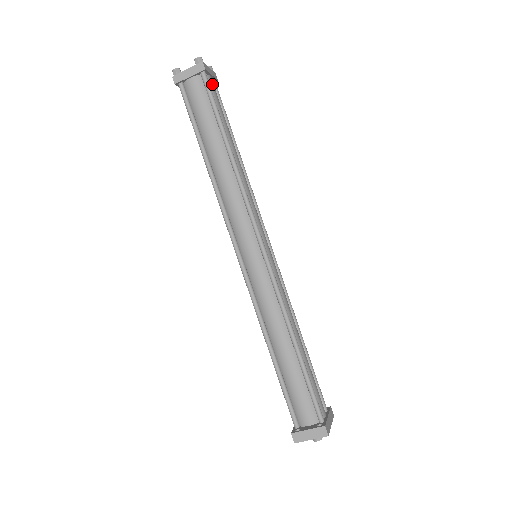
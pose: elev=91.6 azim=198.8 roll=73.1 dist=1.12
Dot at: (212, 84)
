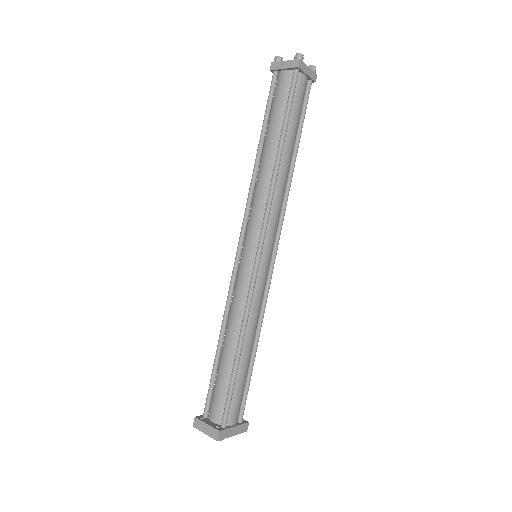
Dot at: (302, 84)
